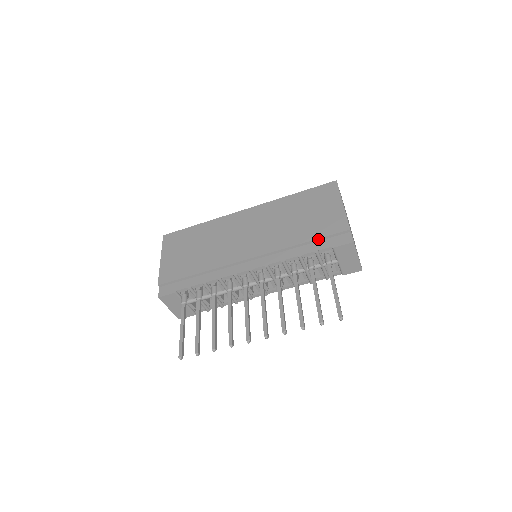
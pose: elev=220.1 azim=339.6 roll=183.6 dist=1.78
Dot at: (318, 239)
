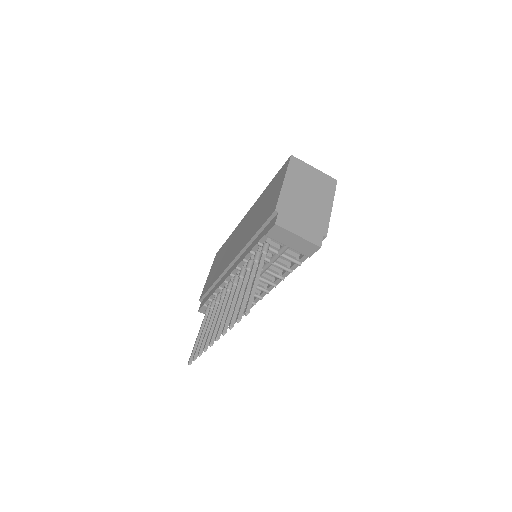
Dot at: (260, 229)
